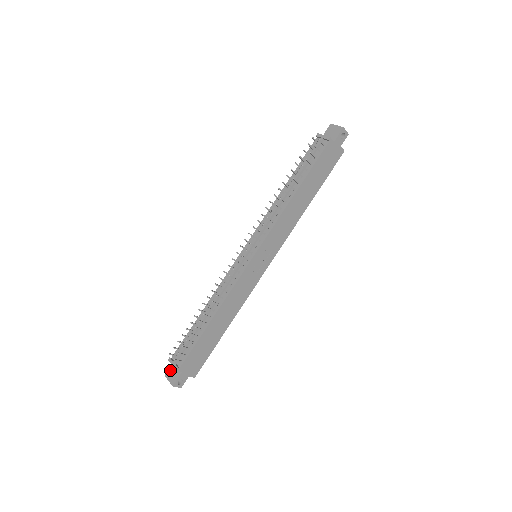
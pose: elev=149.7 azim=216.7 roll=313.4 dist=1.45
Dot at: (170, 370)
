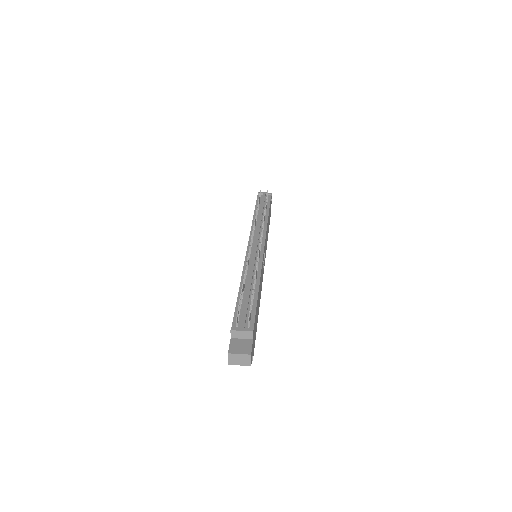
Dot at: (233, 345)
